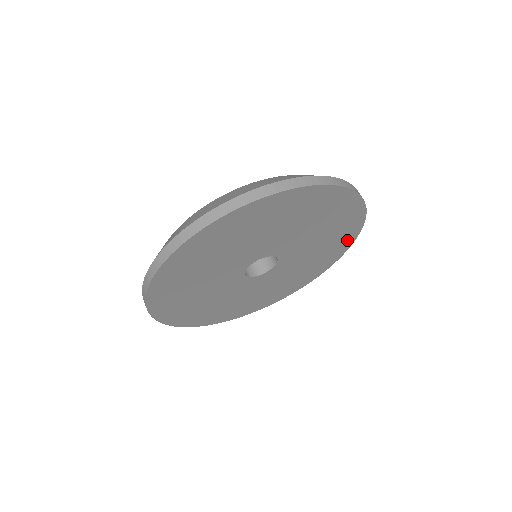
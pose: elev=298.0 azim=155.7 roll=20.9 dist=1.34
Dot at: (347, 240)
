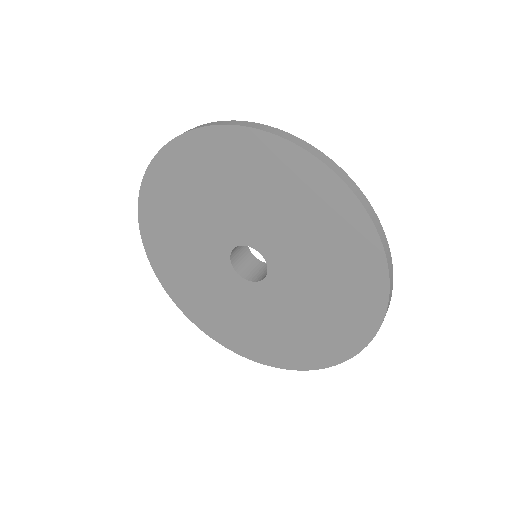
Dot at: (366, 315)
